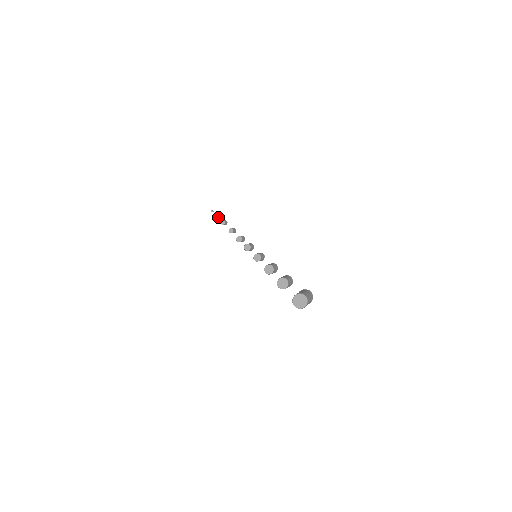
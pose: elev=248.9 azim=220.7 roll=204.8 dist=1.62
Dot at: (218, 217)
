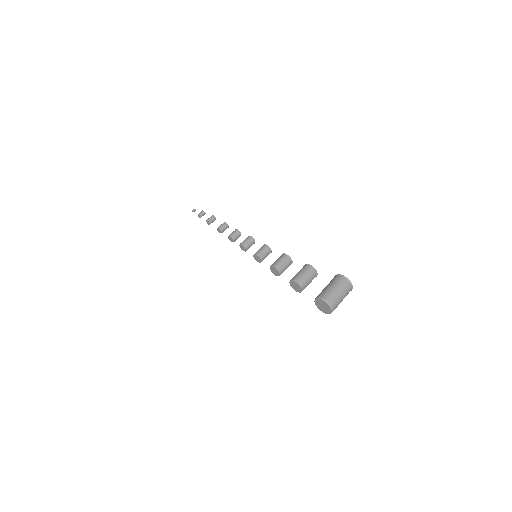
Dot at: (202, 215)
